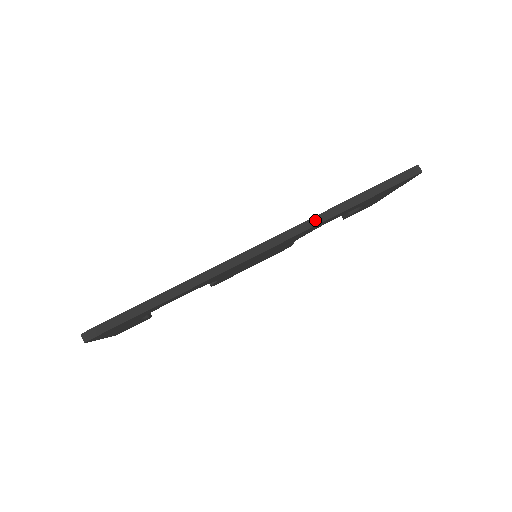
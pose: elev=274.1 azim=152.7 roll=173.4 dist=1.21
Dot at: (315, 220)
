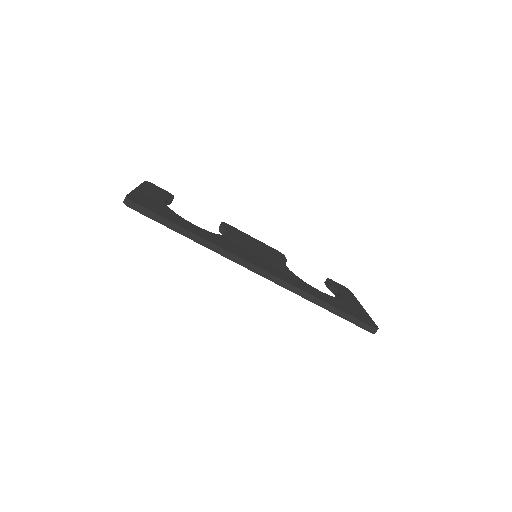
Dot at: (299, 291)
